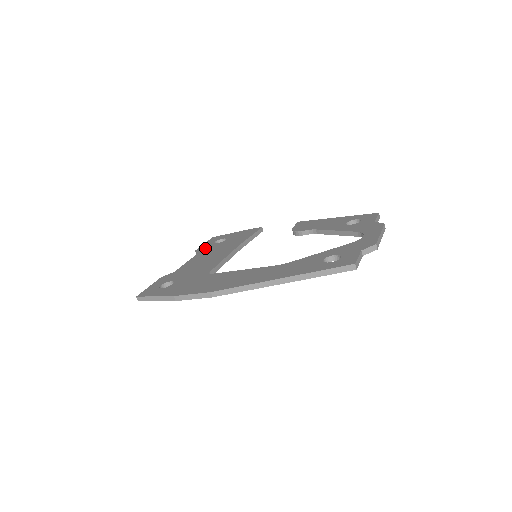
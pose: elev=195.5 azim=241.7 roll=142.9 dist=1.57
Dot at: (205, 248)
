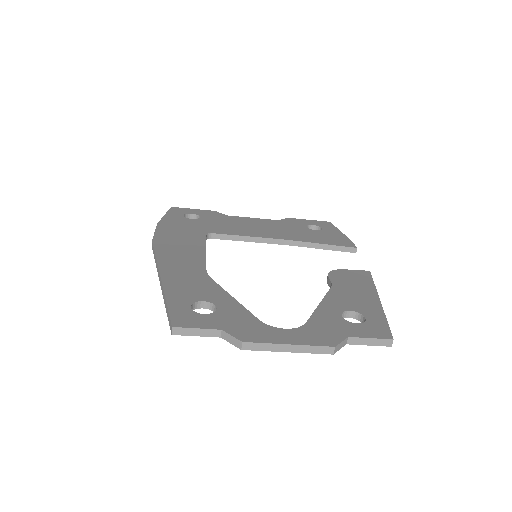
Dot at: (292, 222)
